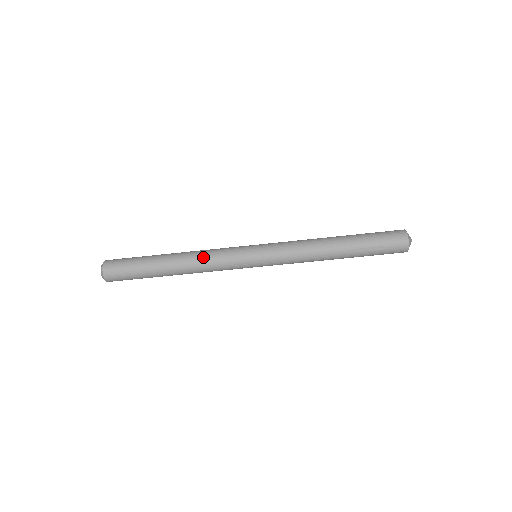
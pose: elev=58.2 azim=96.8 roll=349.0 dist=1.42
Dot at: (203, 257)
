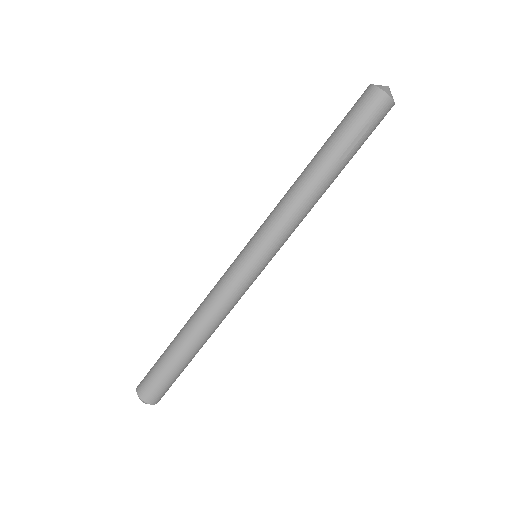
Dot at: (211, 307)
